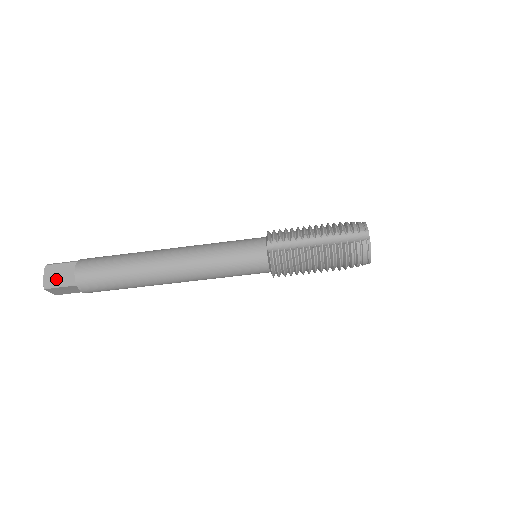
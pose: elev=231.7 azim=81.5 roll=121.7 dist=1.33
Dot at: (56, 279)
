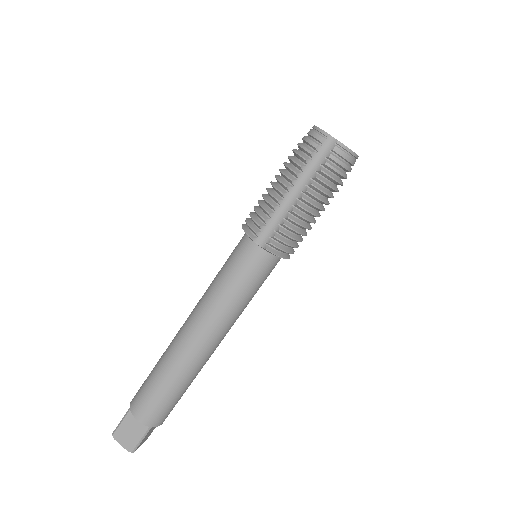
Dot at: (132, 438)
